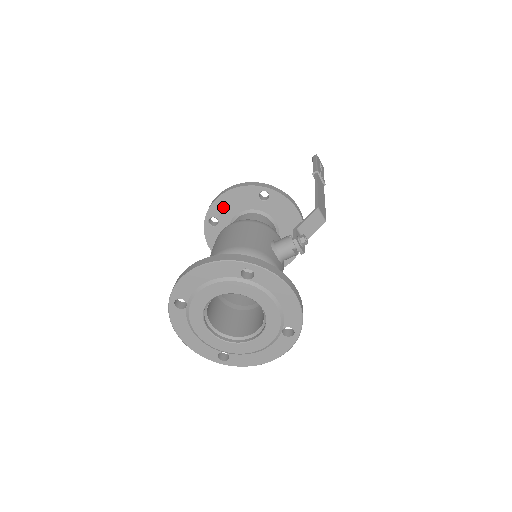
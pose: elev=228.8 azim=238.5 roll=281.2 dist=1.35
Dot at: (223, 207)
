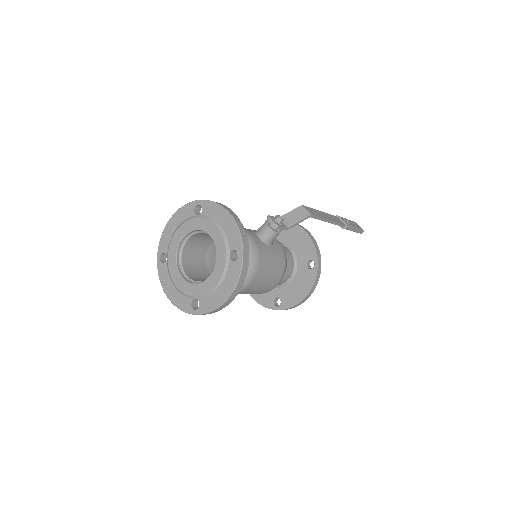
Dot at: occluded
